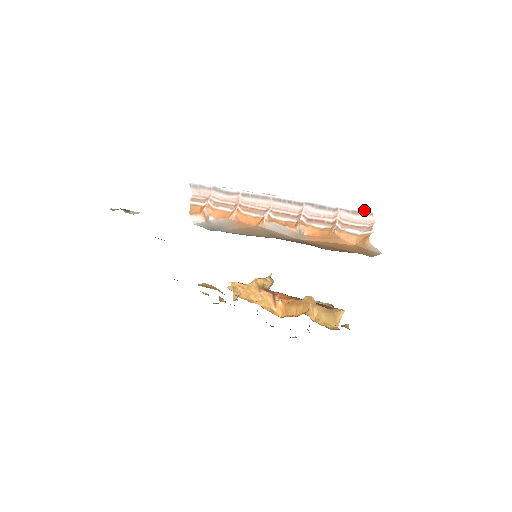
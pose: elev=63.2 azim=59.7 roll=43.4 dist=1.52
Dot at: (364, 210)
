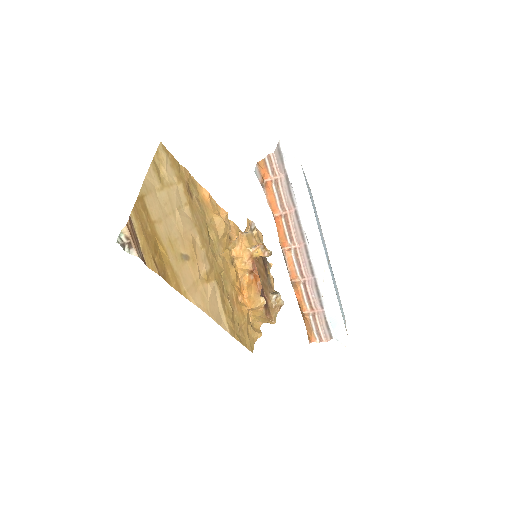
Dot at: (331, 332)
